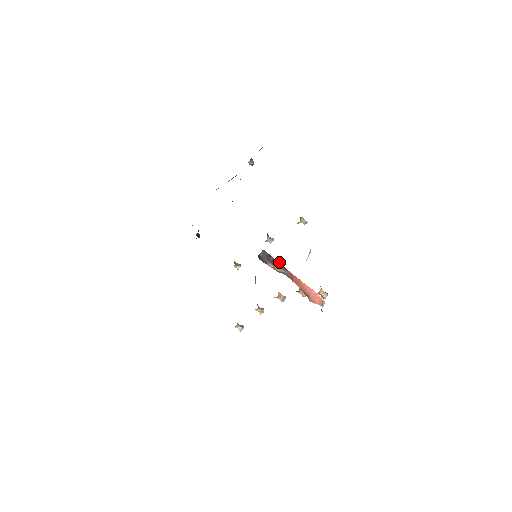
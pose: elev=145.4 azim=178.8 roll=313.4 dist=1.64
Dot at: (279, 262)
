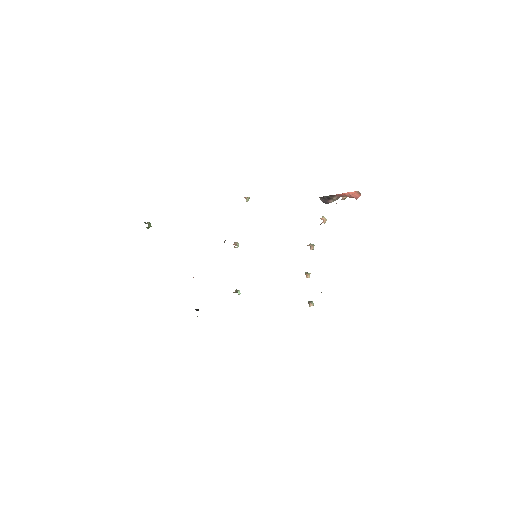
Dot at: (328, 196)
